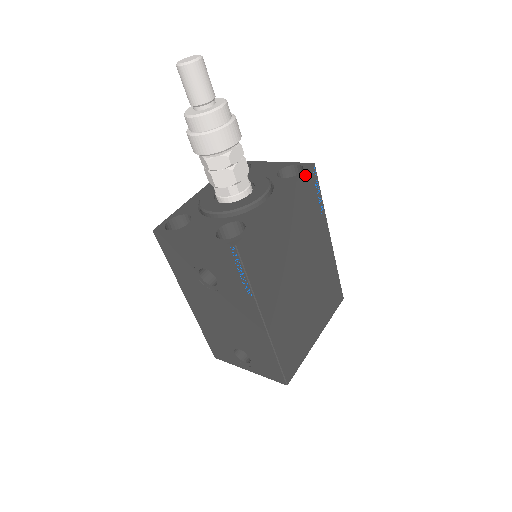
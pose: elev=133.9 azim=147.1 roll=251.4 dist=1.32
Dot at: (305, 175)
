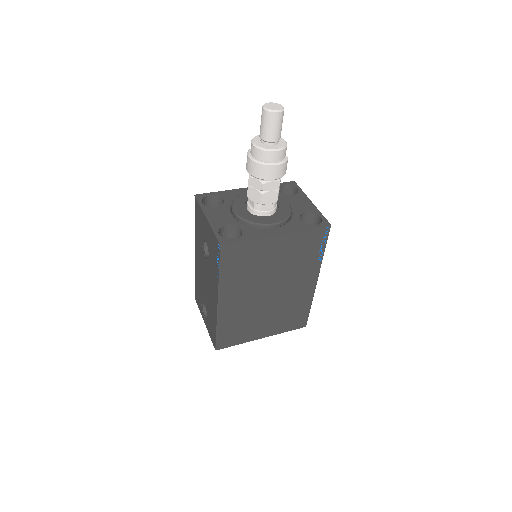
Dot at: (316, 229)
